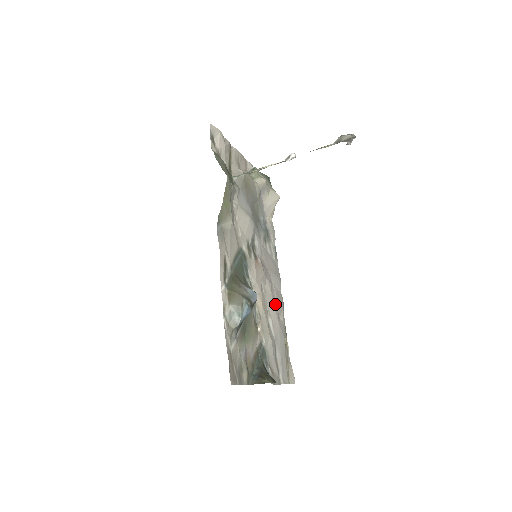
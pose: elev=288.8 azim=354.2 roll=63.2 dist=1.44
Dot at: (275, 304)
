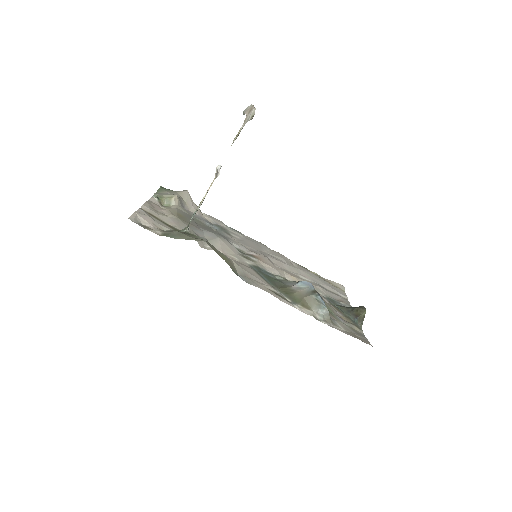
Dot at: (286, 263)
